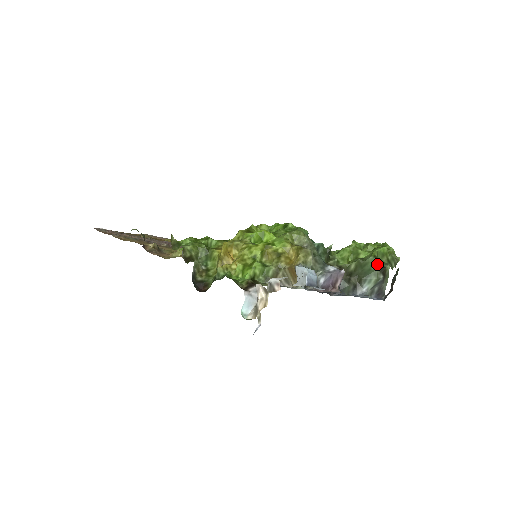
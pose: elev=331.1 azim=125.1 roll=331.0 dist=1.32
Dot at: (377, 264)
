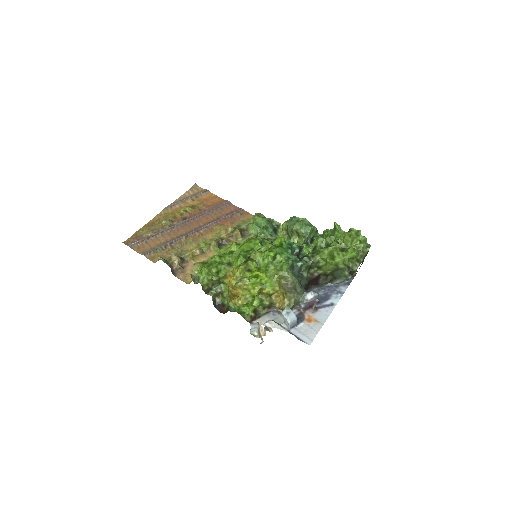
Dot at: (347, 270)
